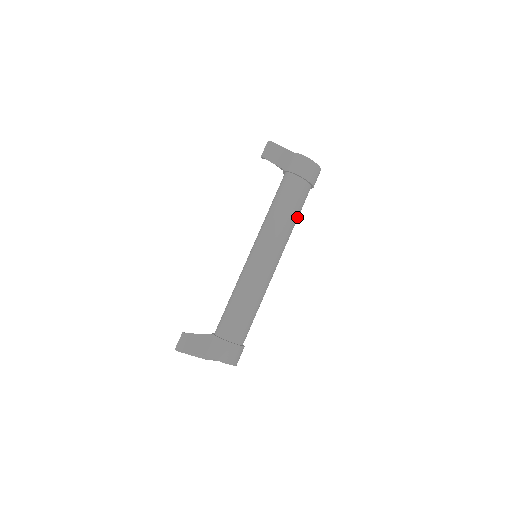
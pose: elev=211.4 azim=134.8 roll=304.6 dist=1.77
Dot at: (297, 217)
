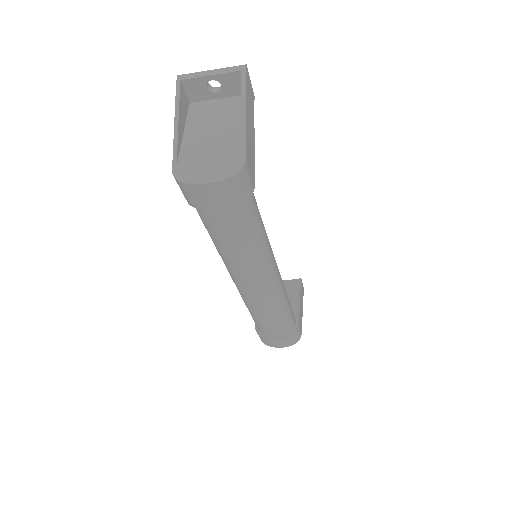
Dot at: (254, 238)
